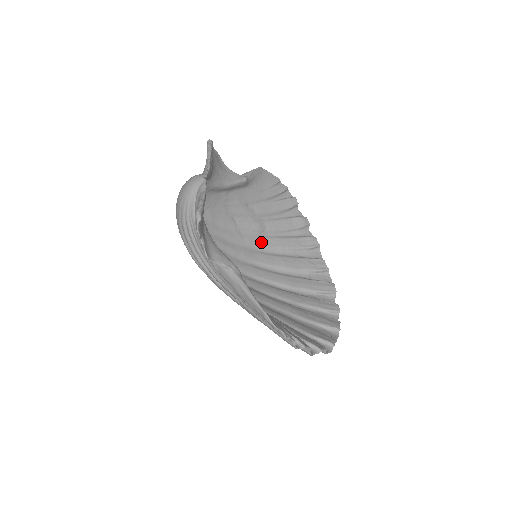
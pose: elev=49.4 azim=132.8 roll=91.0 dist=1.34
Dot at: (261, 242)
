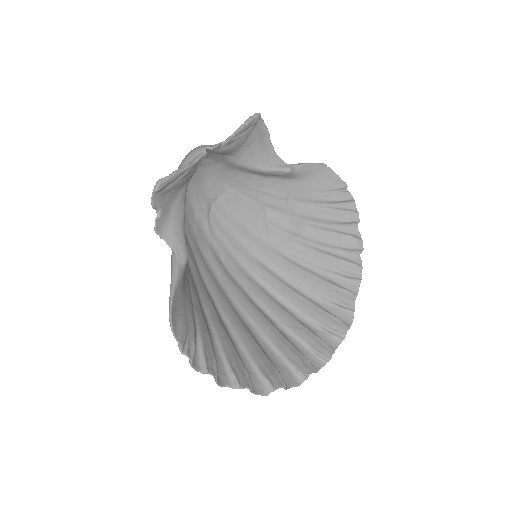
Dot at: (289, 245)
